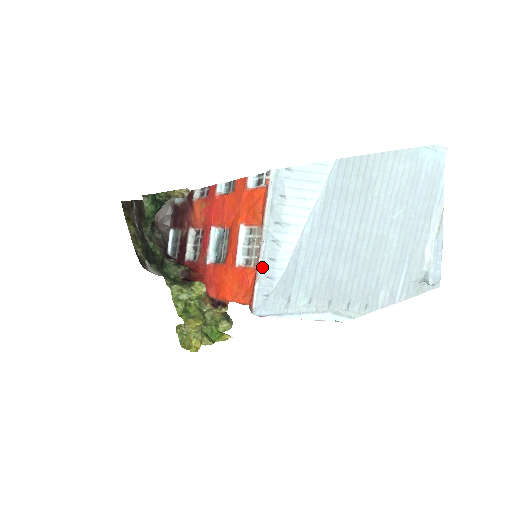
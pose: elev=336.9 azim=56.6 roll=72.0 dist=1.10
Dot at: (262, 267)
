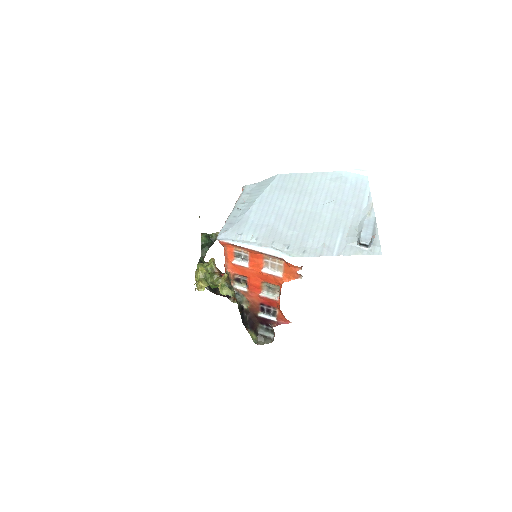
Dot at: (228, 220)
